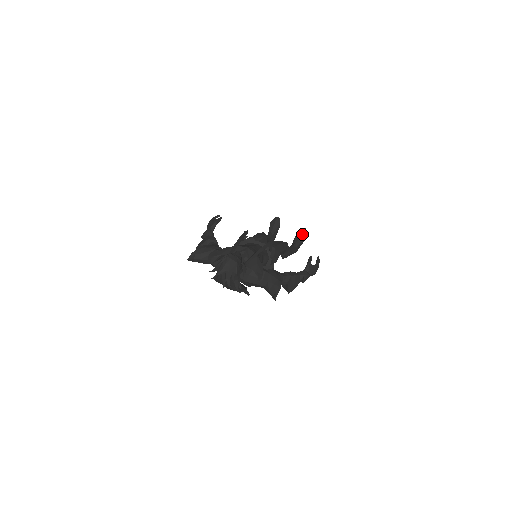
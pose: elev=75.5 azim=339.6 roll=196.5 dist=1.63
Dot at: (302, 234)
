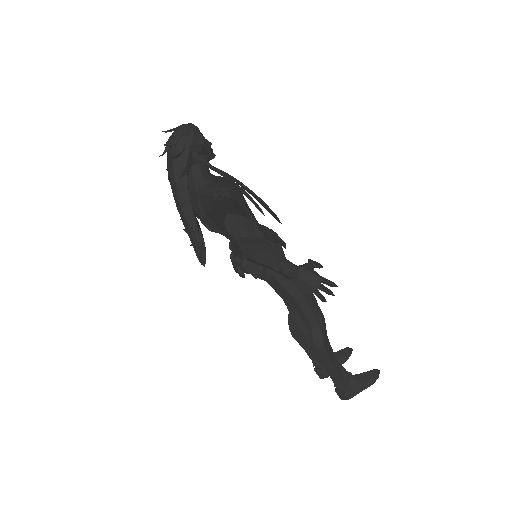
Dot at: (369, 372)
